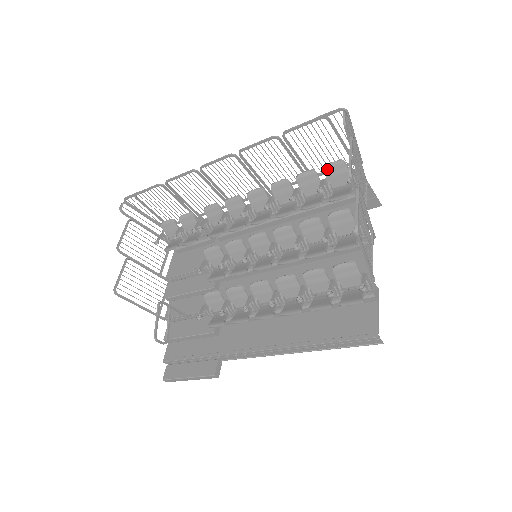
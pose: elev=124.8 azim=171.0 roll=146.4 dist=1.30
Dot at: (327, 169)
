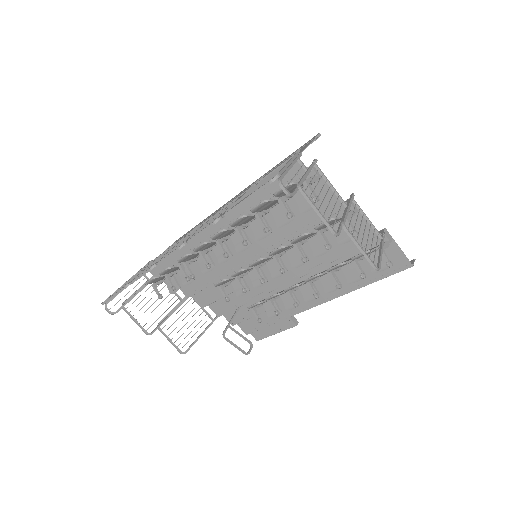
Dot at: (278, 195)
